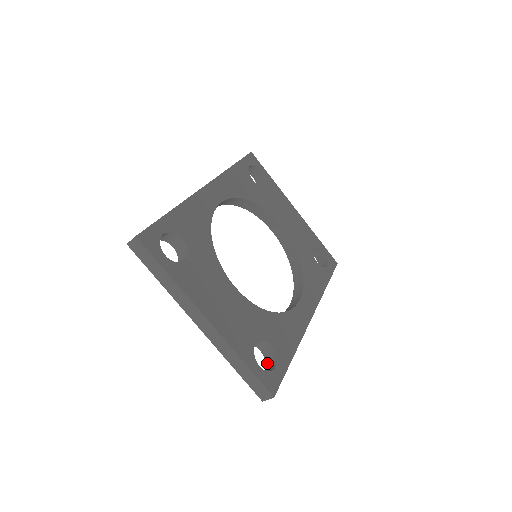
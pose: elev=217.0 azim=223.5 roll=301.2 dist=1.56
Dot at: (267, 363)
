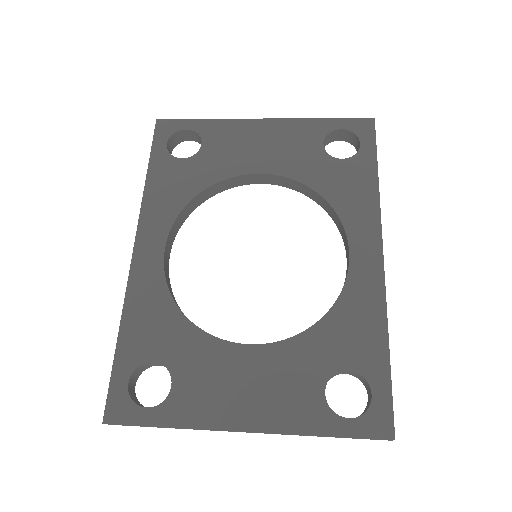
Dot at: (363, 384)
